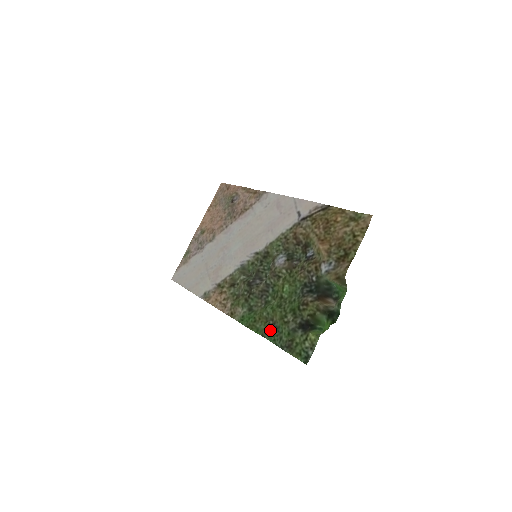
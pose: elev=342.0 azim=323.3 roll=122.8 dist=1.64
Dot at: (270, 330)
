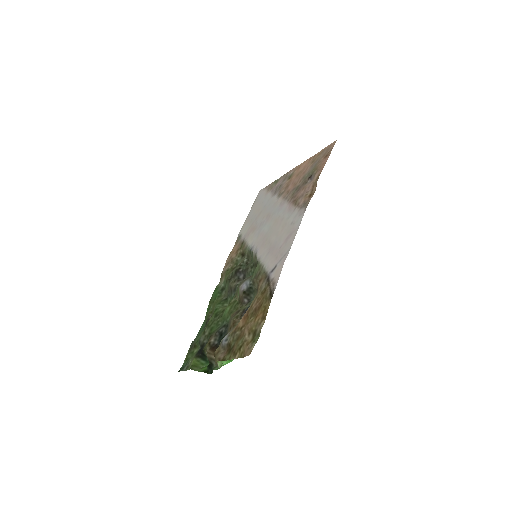
Dot at: (206, 321)
